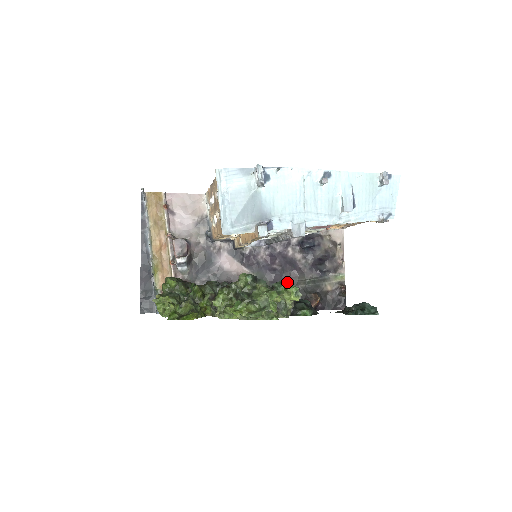
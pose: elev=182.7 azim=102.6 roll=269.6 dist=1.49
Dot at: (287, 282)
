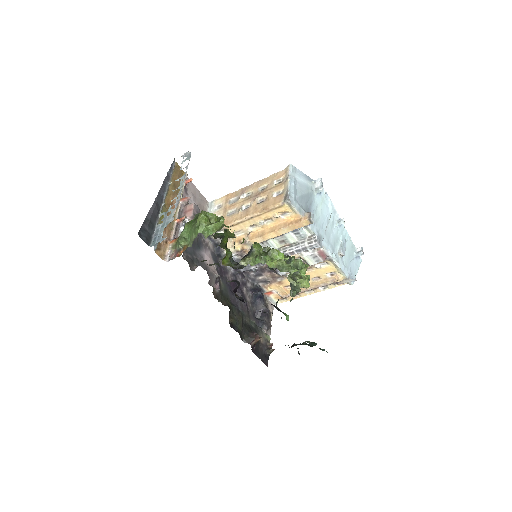
Dot at: (240, 310)
